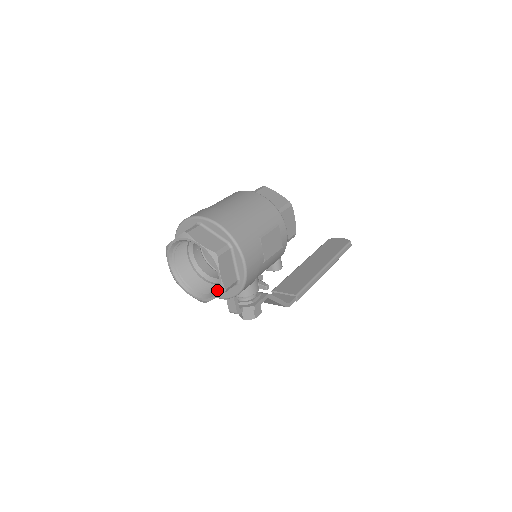
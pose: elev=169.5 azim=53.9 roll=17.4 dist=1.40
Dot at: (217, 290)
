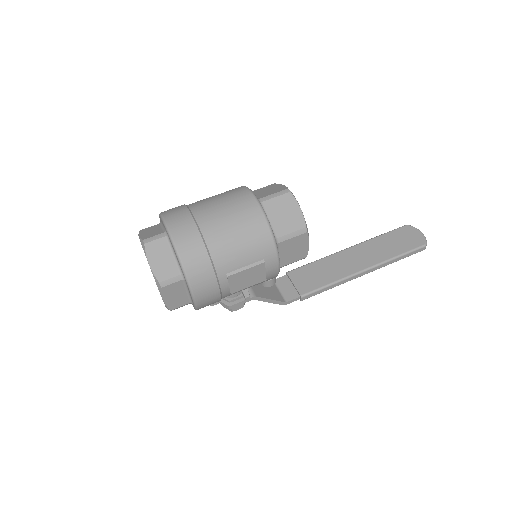
Dot at: occluded
